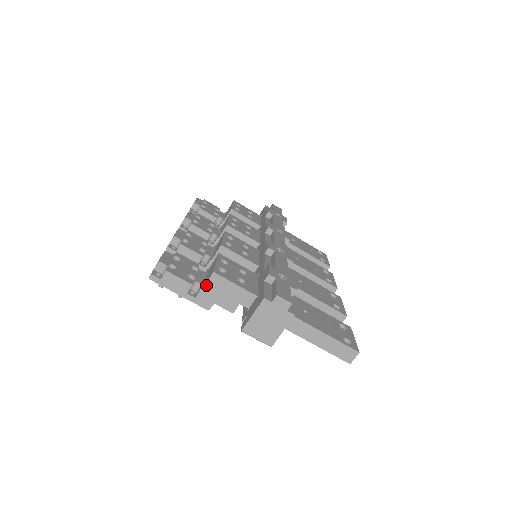
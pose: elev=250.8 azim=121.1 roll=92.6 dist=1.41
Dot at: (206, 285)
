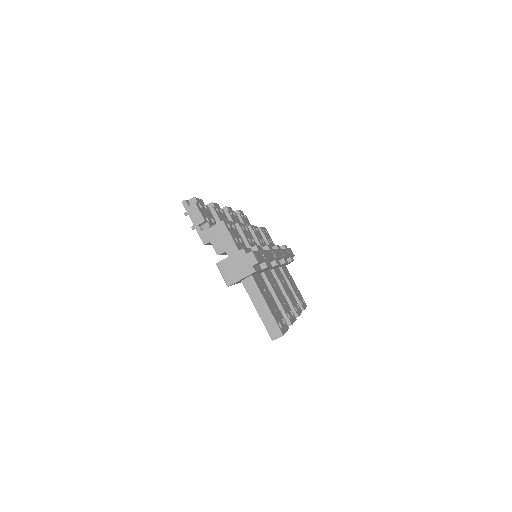
Dot at: (213, 226)
